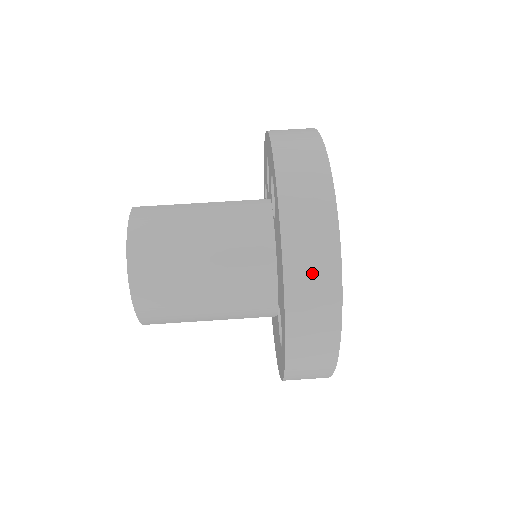
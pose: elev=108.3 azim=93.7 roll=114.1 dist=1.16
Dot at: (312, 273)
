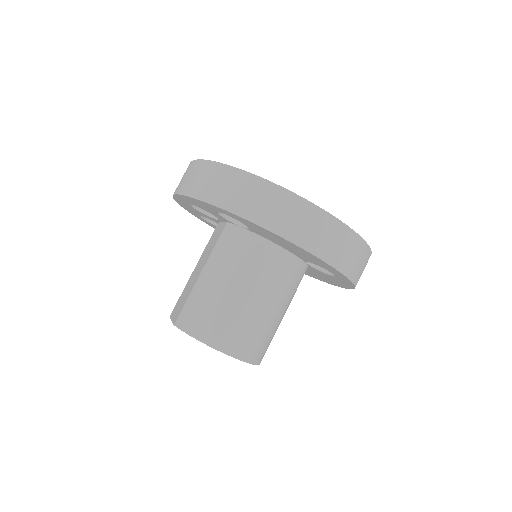
Dot at: (312, 229)
